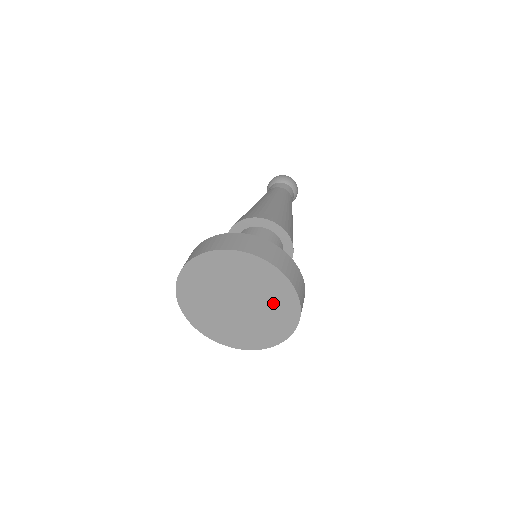
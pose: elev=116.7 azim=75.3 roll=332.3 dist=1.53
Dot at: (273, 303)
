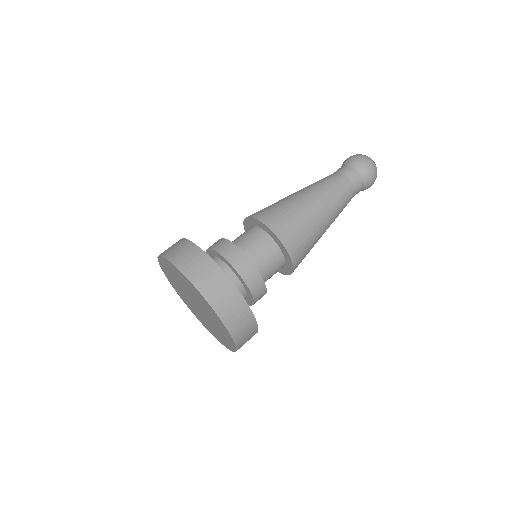
Dot at: (218, 327)
